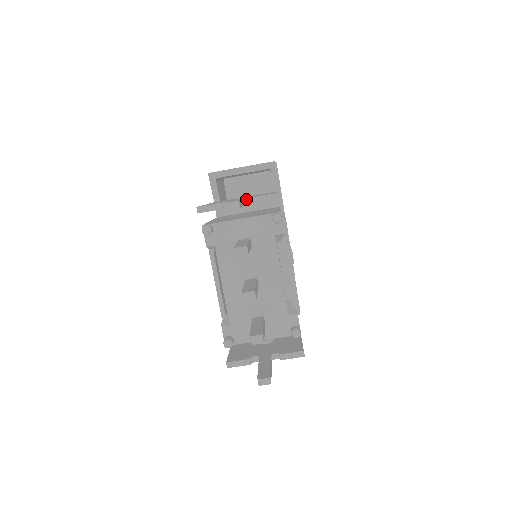
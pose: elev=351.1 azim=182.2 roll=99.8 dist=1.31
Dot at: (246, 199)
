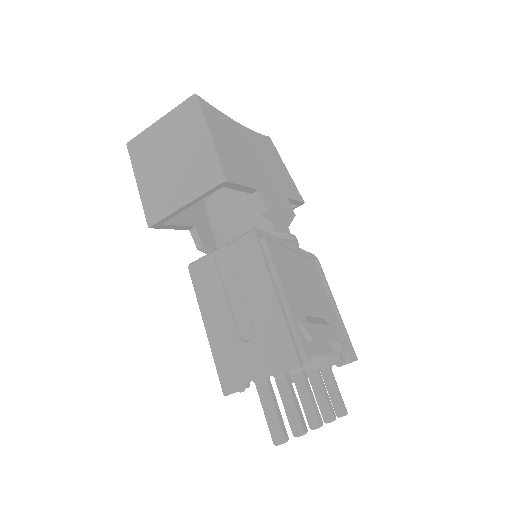
Dot at: (268, 374)
